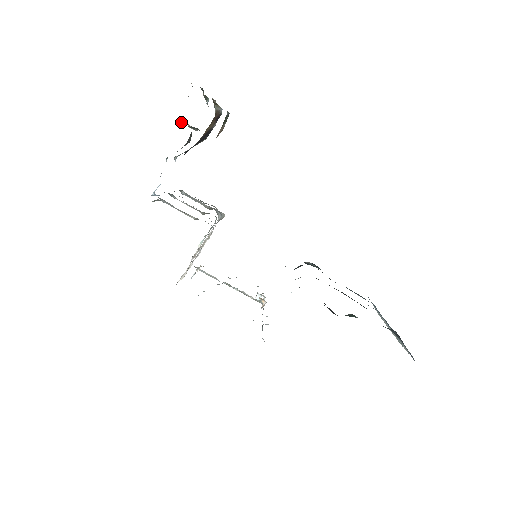
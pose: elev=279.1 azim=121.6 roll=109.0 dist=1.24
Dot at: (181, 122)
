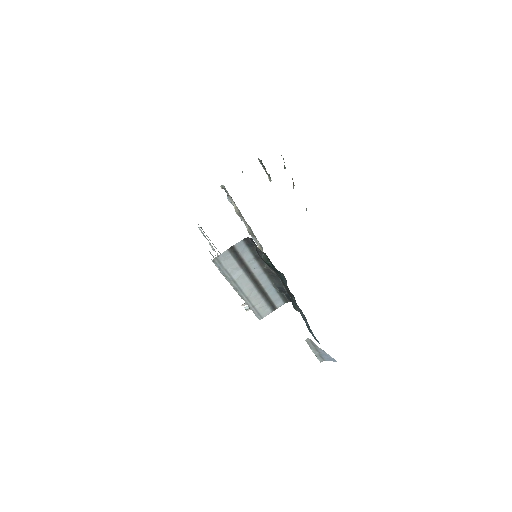
Dot at: (263, 167)
